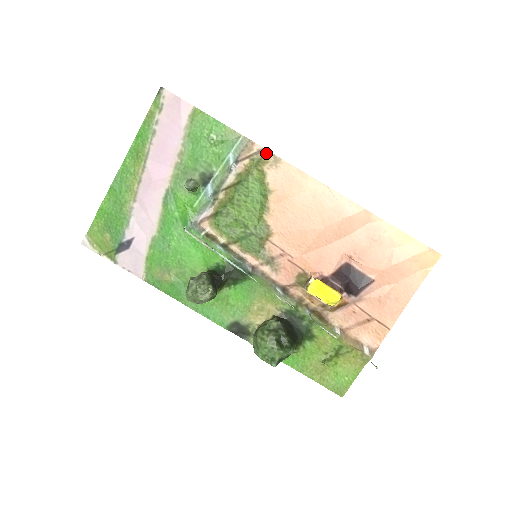
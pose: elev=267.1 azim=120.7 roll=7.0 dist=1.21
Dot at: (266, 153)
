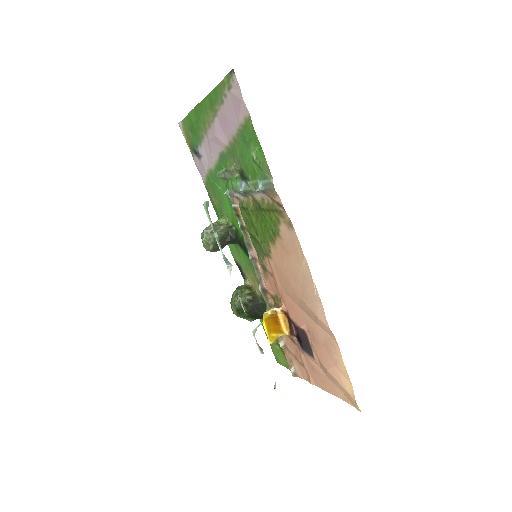
Dot at: (284, 212)
